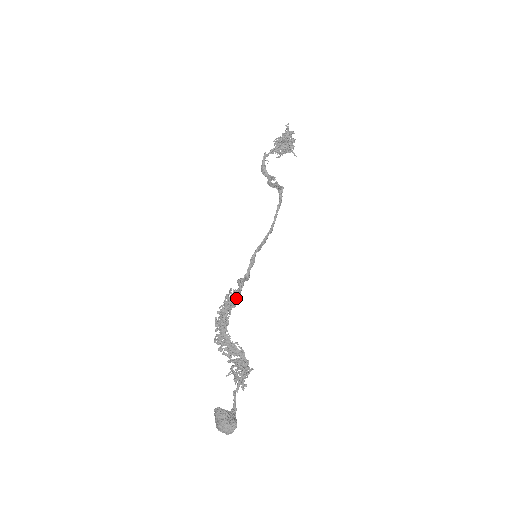
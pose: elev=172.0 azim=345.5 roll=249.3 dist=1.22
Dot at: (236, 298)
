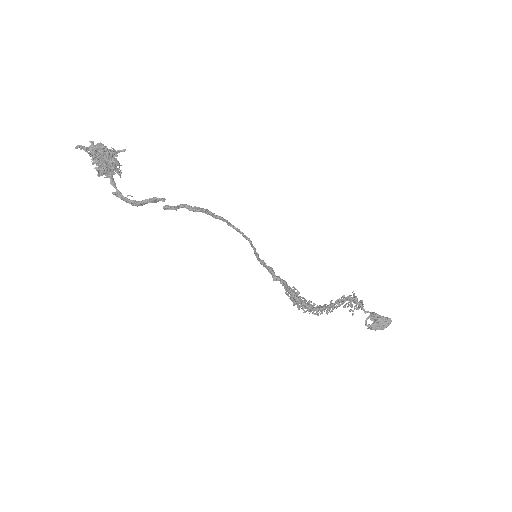
Dot at: occluded
